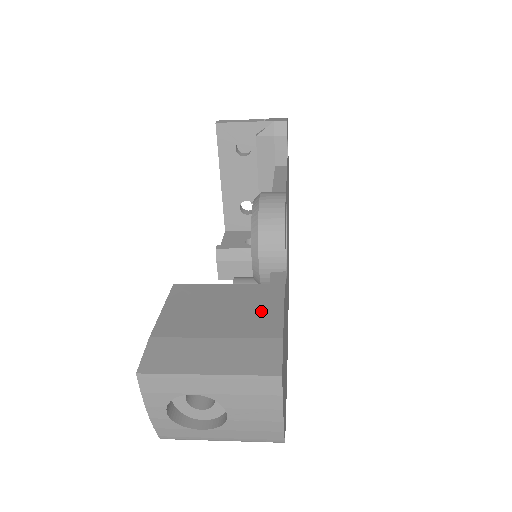
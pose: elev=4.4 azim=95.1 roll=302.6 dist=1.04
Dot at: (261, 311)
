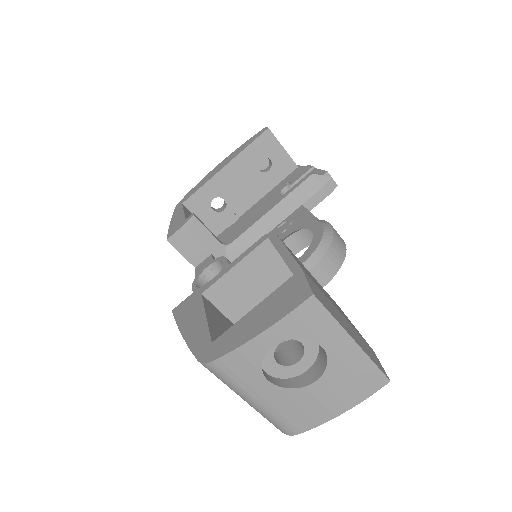
Dot at: occluded
